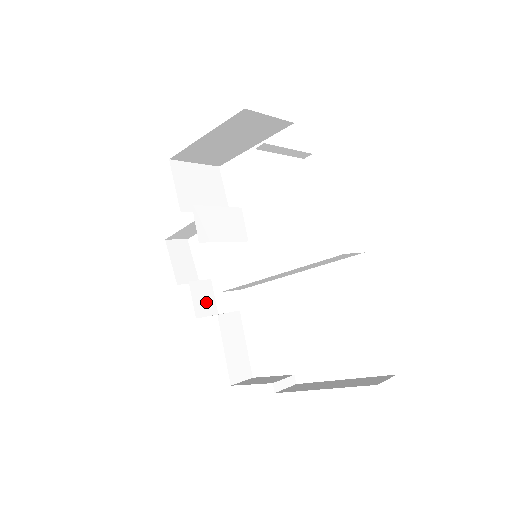
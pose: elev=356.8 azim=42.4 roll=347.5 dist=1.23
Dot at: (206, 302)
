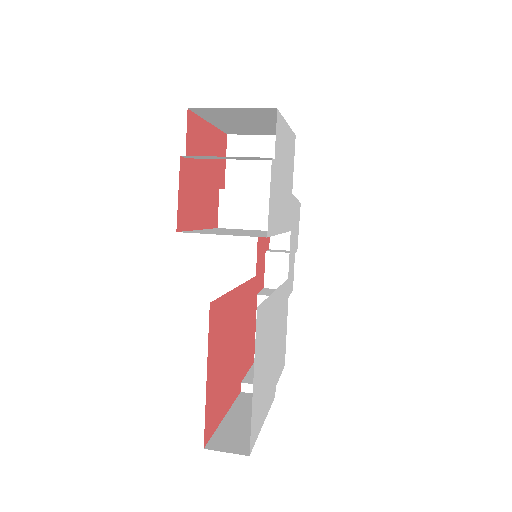
Dot at: (281, 275)
